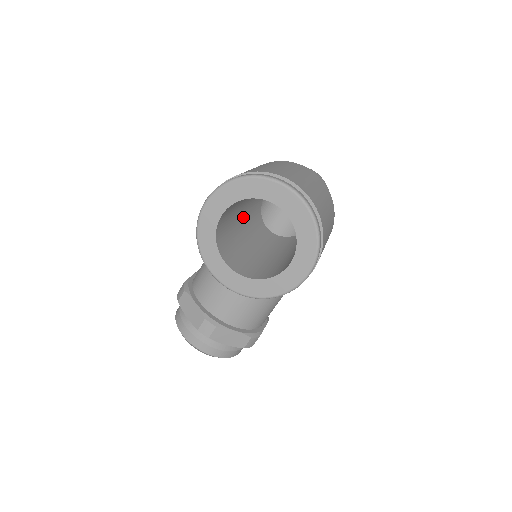
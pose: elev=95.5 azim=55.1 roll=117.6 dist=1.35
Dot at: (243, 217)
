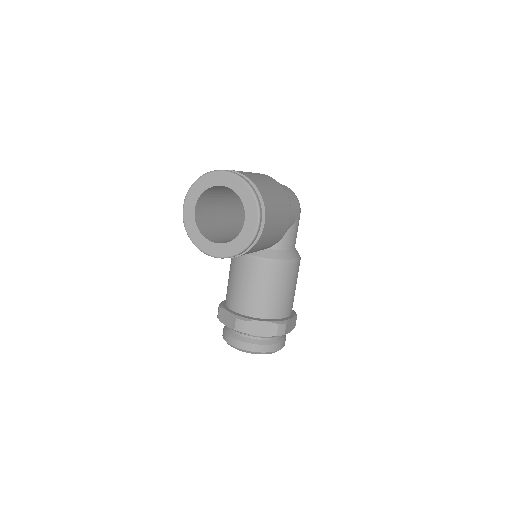
Dot at: (227, 222)
